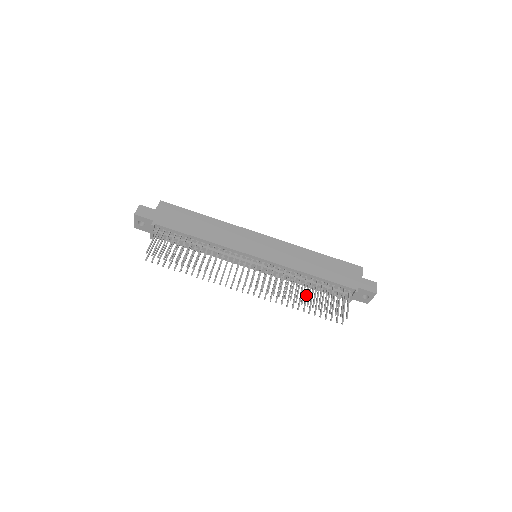
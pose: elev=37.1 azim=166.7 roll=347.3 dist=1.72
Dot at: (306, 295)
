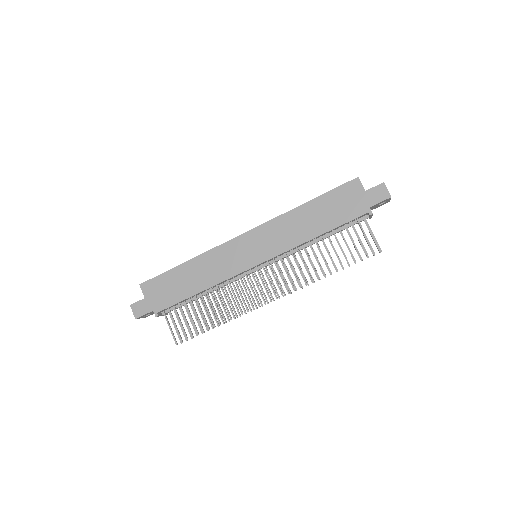
Dot at: occluded
